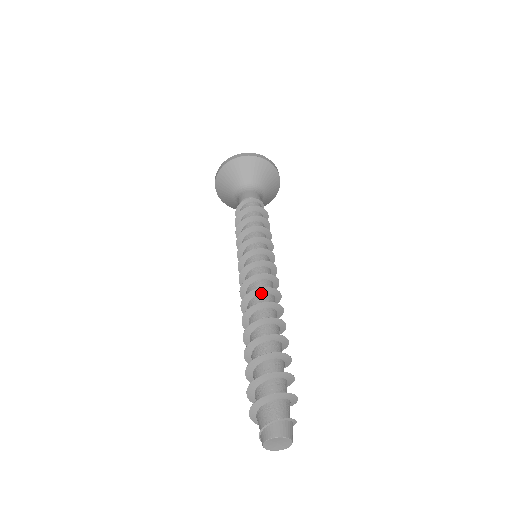
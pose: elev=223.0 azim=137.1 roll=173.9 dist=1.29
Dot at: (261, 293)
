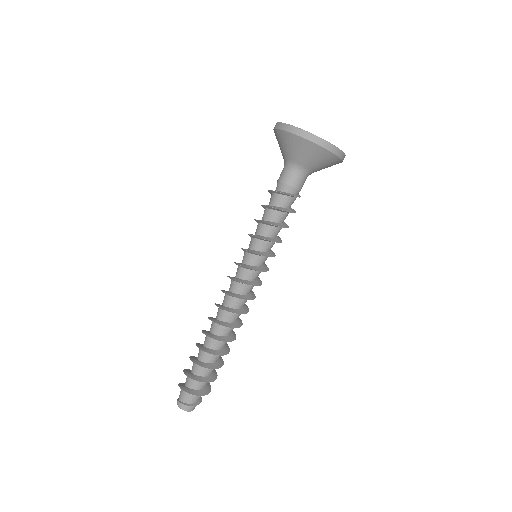
Dot at: (239, 313)
